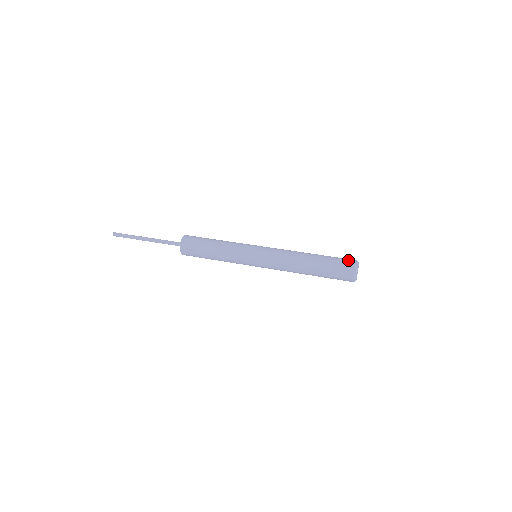
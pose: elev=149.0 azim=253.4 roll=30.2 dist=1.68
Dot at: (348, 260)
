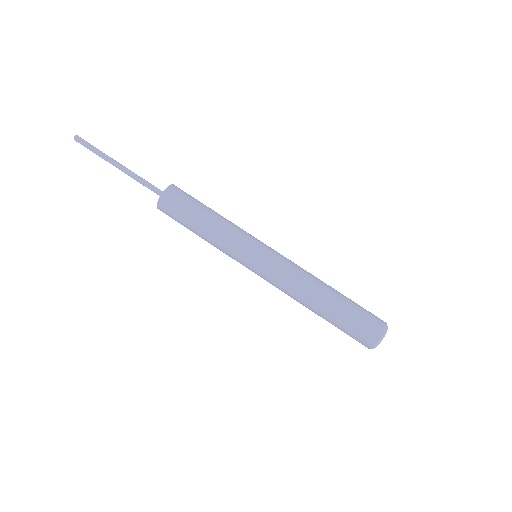
Dot at: (366, 335)
